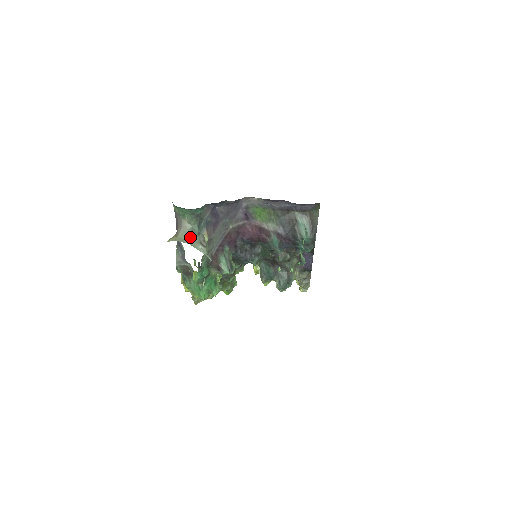
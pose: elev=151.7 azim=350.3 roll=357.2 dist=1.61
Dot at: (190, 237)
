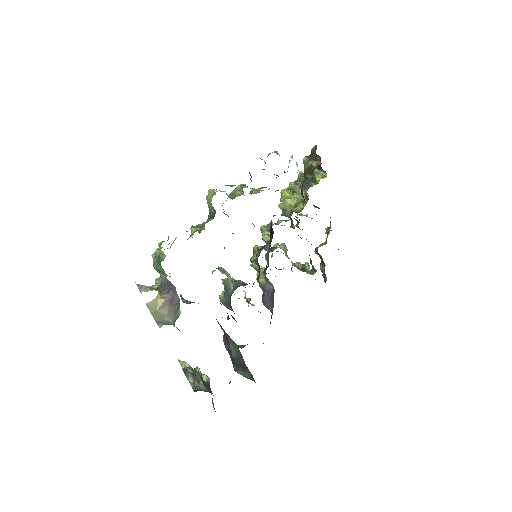
Dot at: (162, 322)
